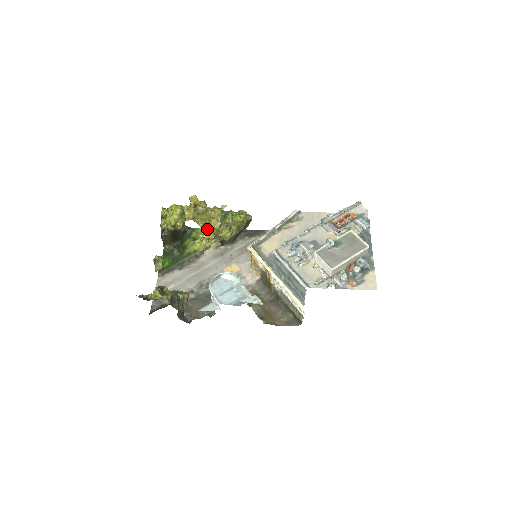
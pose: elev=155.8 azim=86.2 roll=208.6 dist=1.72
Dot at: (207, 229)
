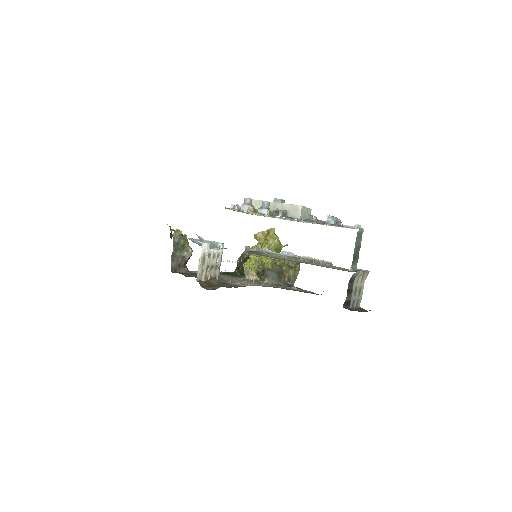
Dot at: occluded
